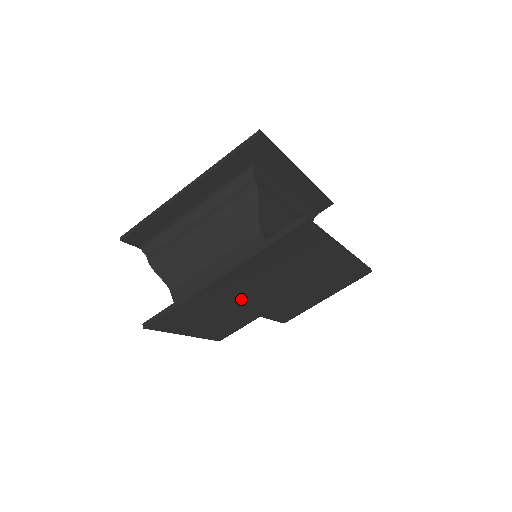
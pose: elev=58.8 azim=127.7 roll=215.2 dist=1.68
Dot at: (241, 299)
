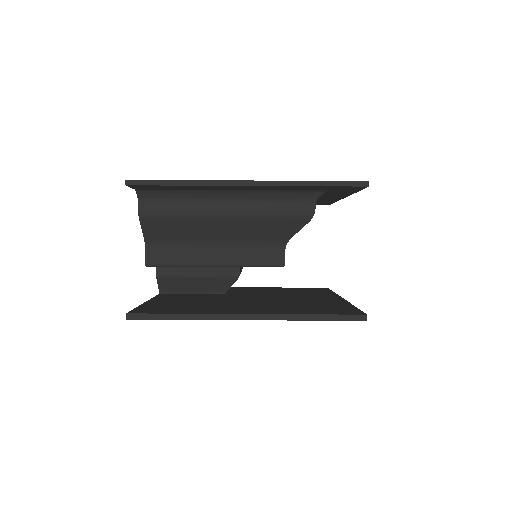
Dot at: occluded
